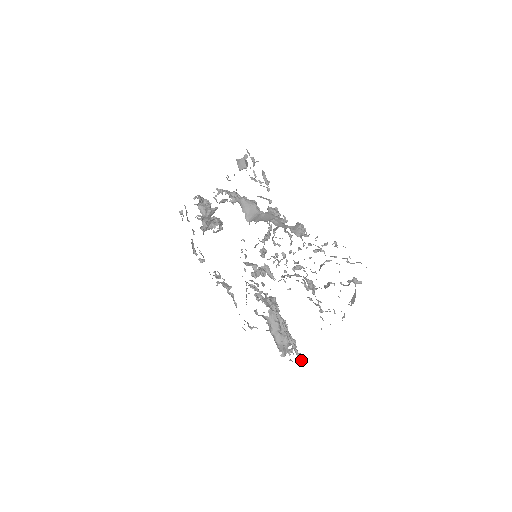
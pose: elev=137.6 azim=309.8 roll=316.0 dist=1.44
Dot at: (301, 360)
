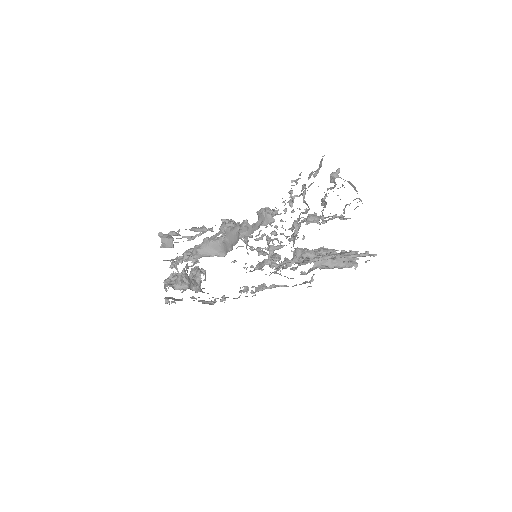
Dot at: occluded
